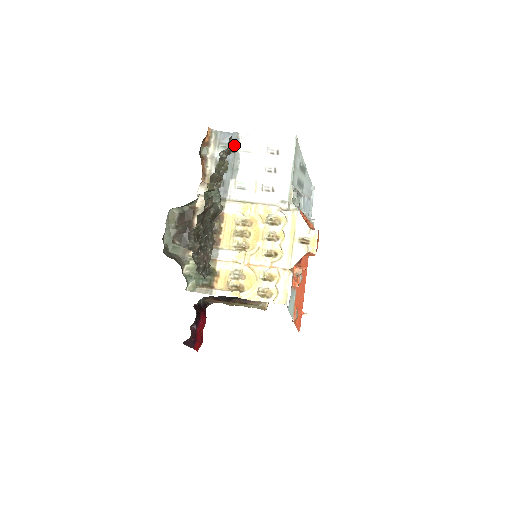
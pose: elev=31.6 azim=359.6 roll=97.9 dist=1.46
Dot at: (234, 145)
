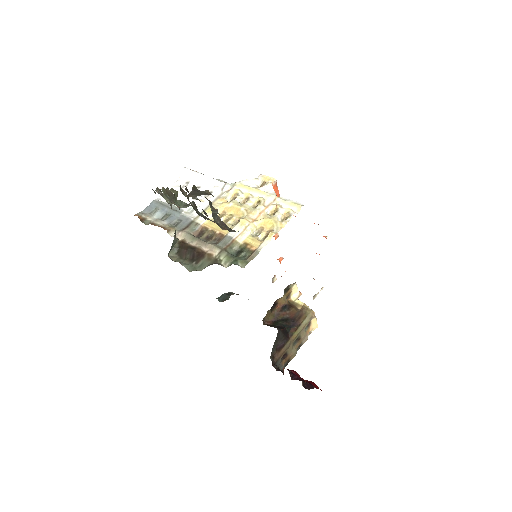
Dot at: (159, 205)
